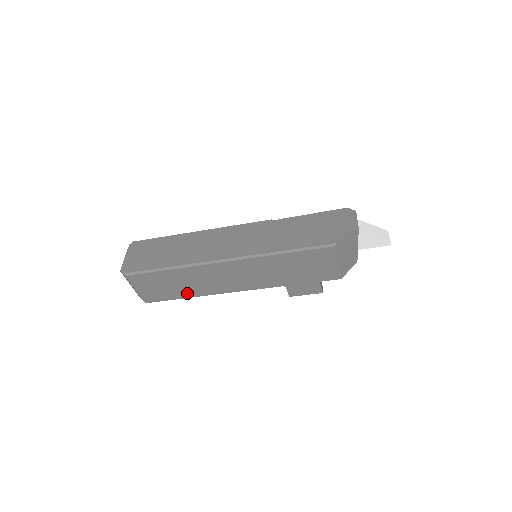
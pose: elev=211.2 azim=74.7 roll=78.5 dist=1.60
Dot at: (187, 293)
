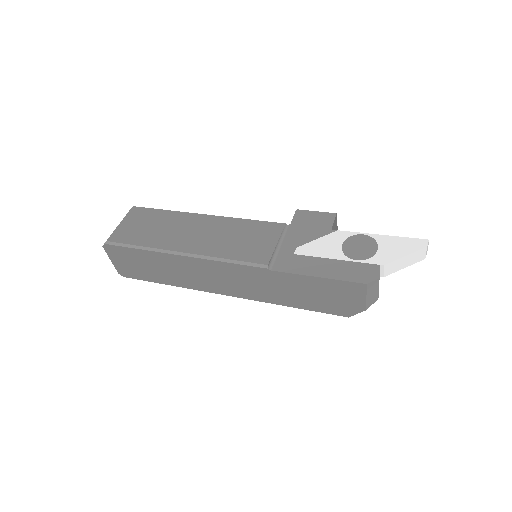
Dot at: occluded
